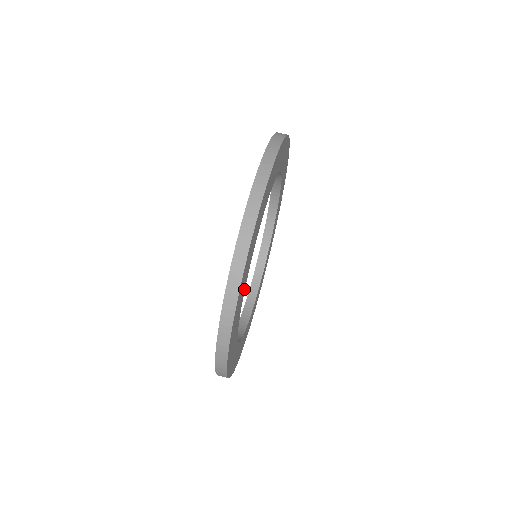
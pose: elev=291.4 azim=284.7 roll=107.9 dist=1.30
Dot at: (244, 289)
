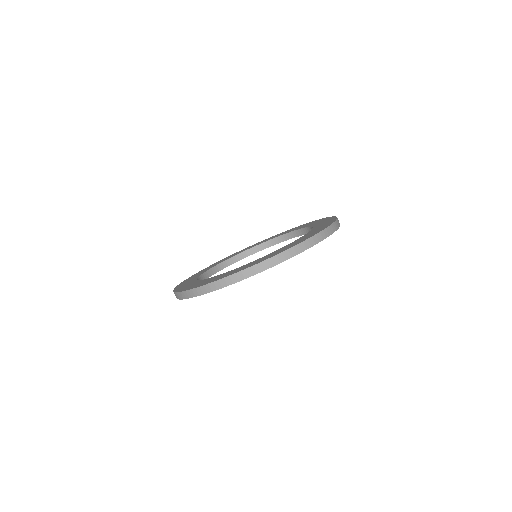
Dot at: occluded
